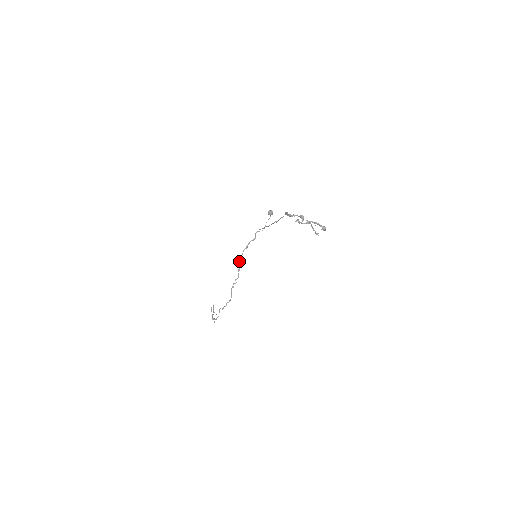
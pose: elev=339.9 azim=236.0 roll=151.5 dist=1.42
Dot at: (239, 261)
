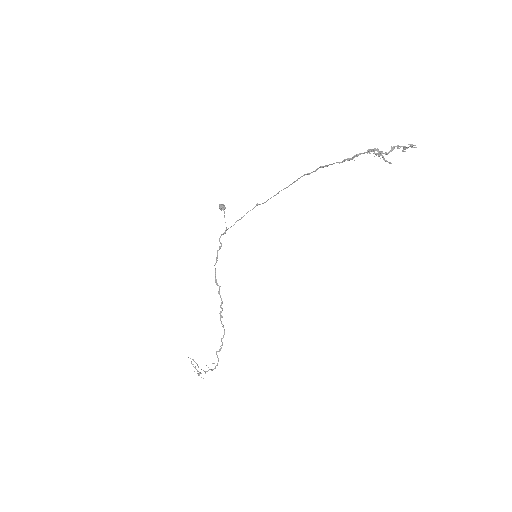
Dot at: (215, 282)
